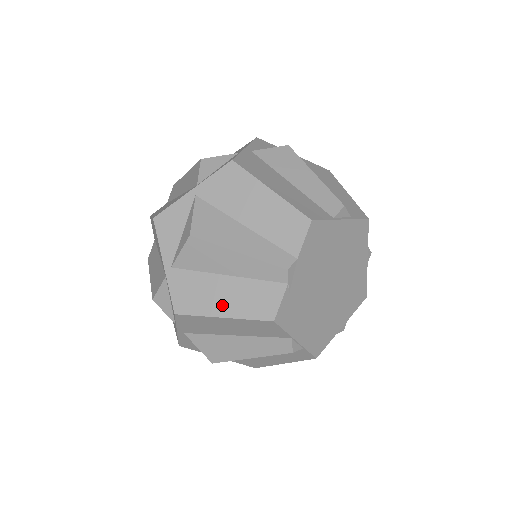
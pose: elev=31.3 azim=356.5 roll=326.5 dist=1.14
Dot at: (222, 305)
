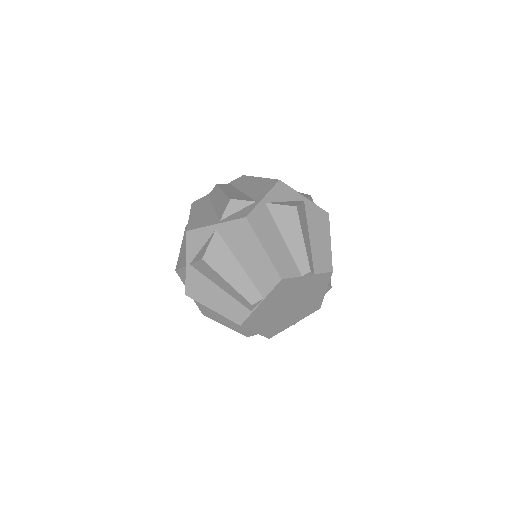
Dot at: (269, 244)
